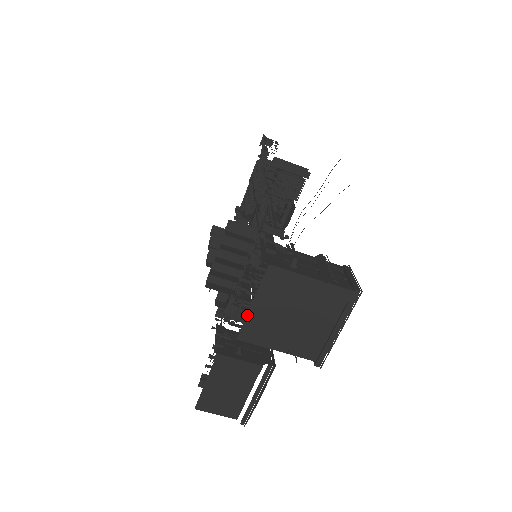
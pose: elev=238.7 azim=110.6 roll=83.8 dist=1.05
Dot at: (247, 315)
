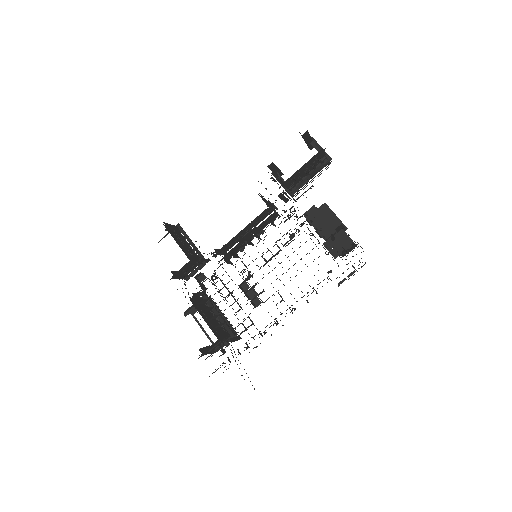
Dot at: occluded
